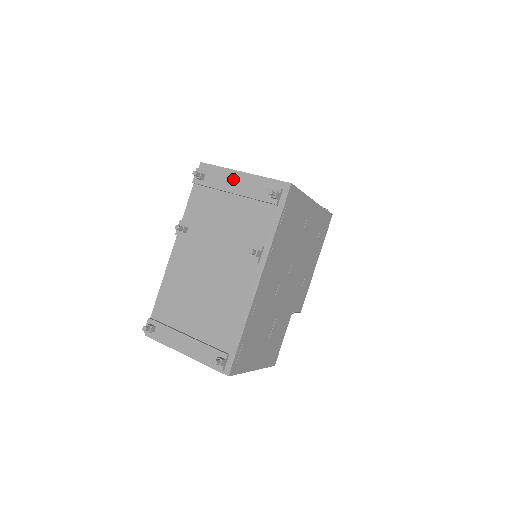
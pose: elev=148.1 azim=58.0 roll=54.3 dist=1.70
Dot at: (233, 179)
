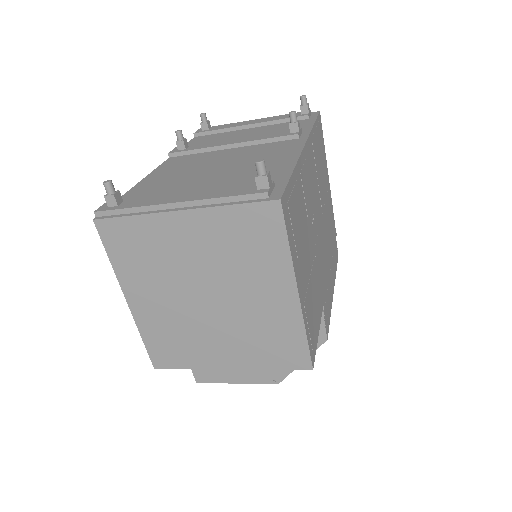
Dot at: (248, 121)
